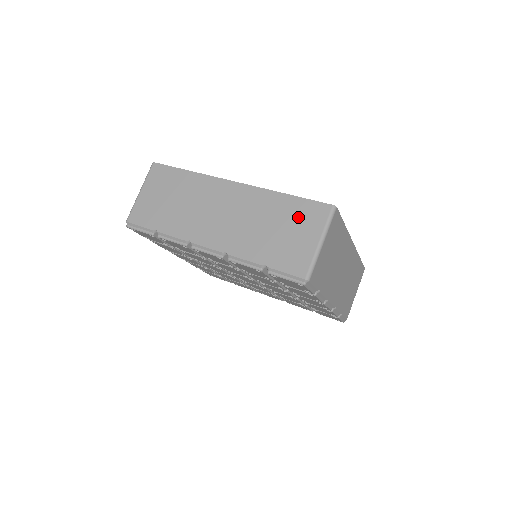
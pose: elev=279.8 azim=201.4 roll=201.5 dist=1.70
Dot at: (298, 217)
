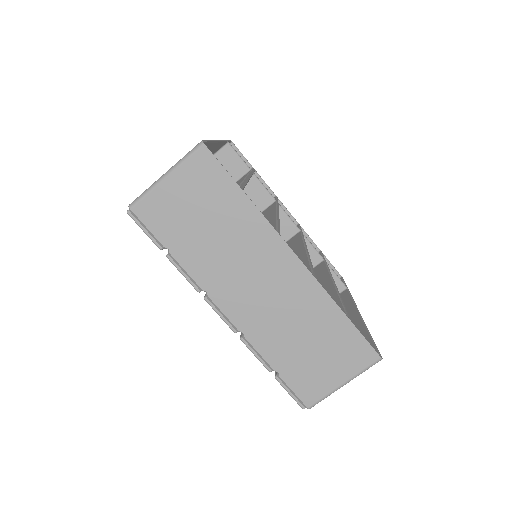
Dot at: (340, 347)
